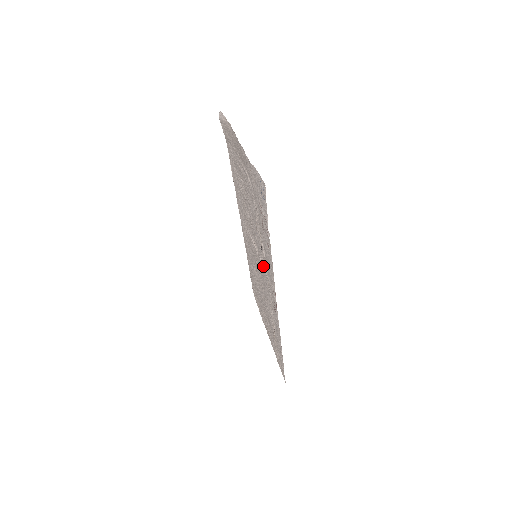
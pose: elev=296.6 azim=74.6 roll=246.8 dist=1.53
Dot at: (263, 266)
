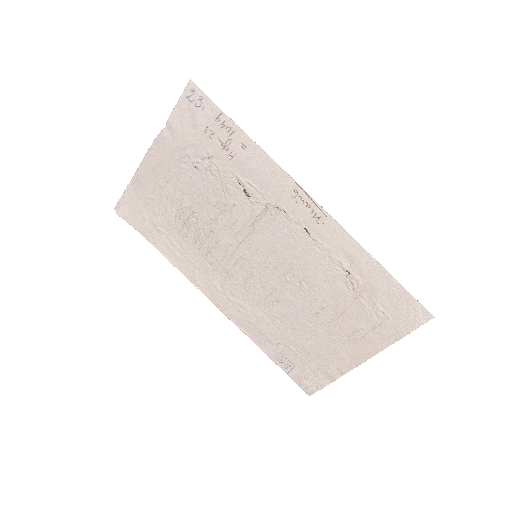
Dot at: (265, 213)
